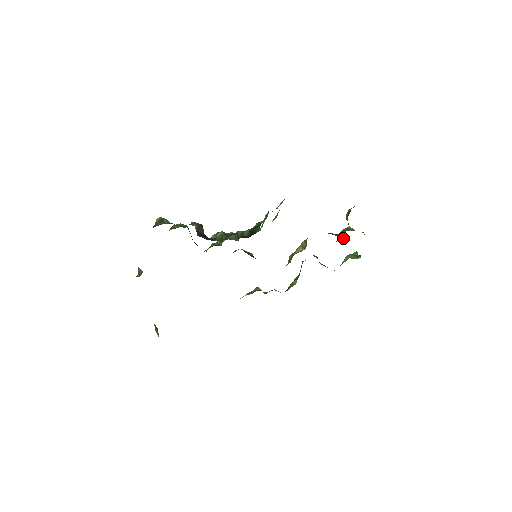
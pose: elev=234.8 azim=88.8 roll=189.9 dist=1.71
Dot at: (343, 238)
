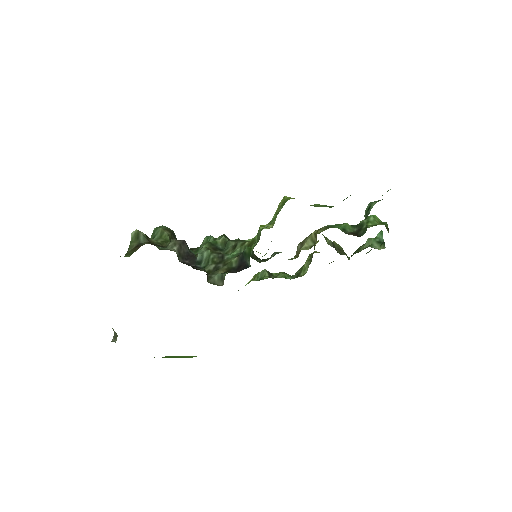
Dot at: occluded
